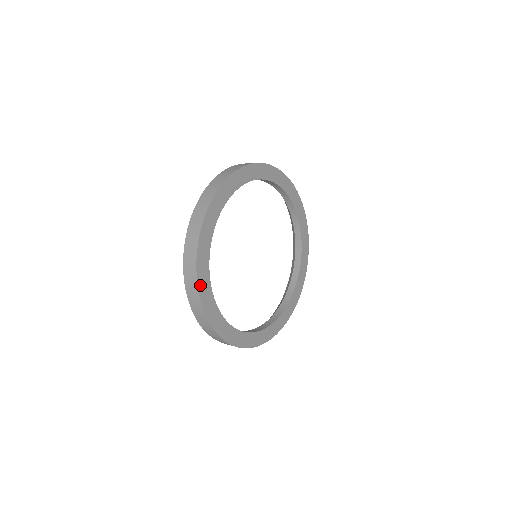
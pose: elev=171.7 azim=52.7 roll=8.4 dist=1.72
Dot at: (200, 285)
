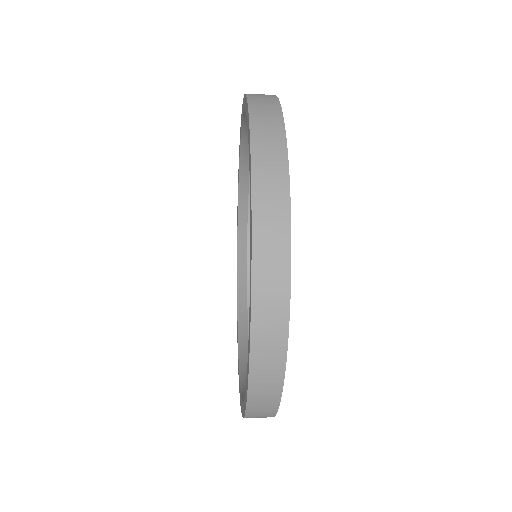
Dot at: (288, 192)
